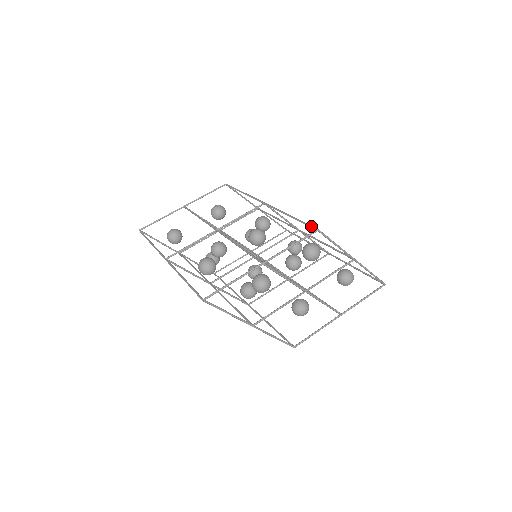
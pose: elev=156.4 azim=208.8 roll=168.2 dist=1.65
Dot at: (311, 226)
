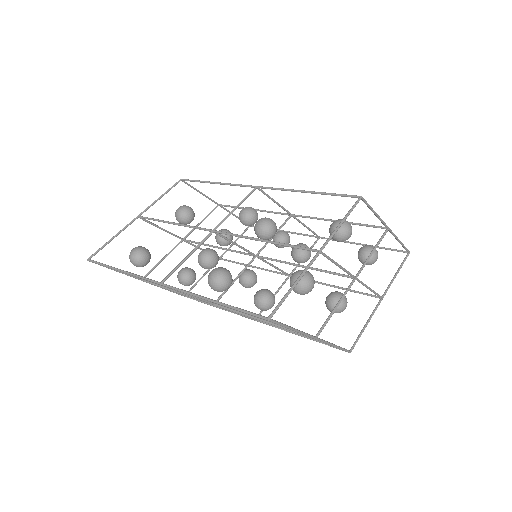
Dot at: (349, 195)
